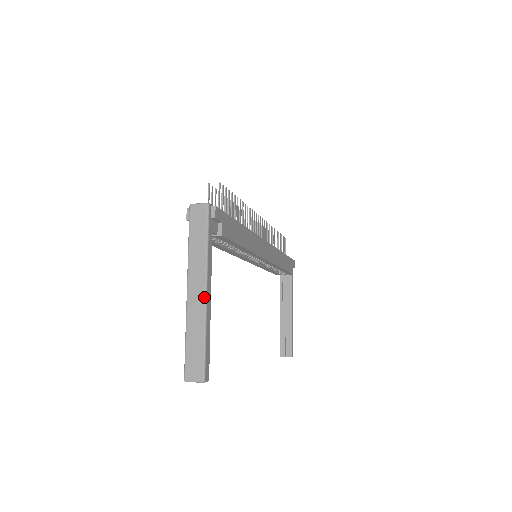
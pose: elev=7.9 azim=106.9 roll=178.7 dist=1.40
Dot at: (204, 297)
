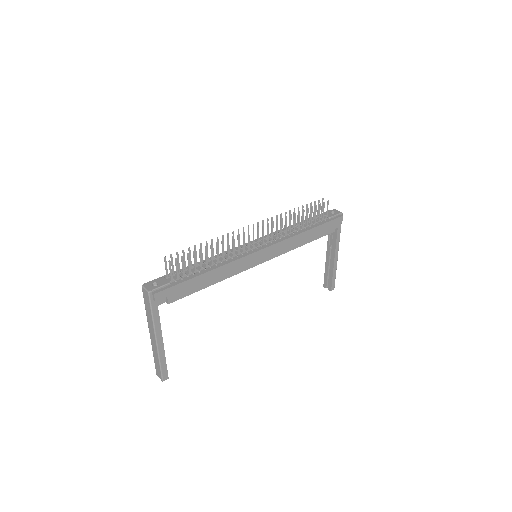
Dot at: (156, 343)
